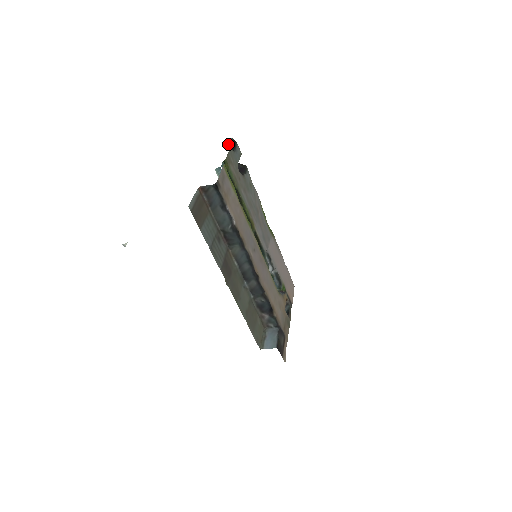
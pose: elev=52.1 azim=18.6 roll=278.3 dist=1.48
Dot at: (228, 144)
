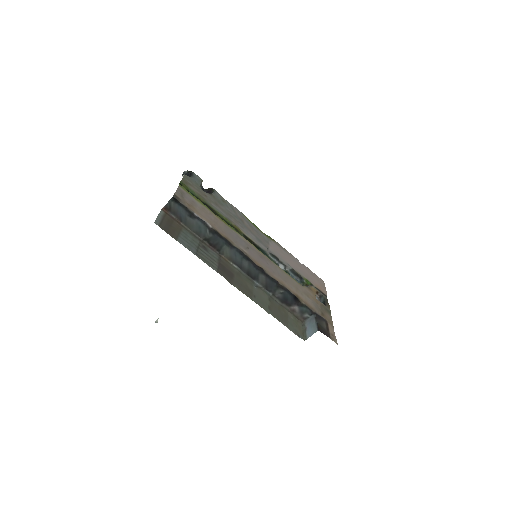
Dot at: occluded
